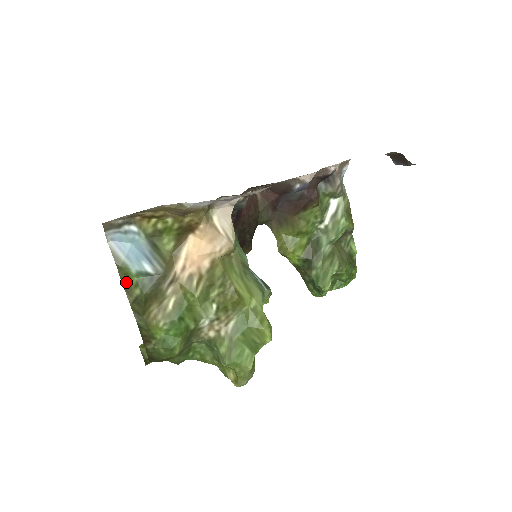
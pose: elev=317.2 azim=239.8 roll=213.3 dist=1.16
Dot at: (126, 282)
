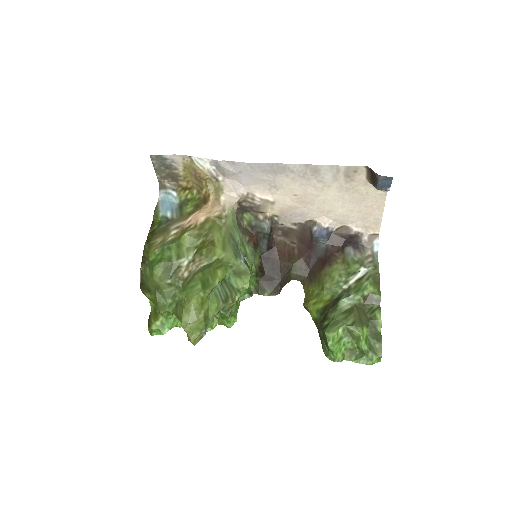
Dot at: (154, 222)
